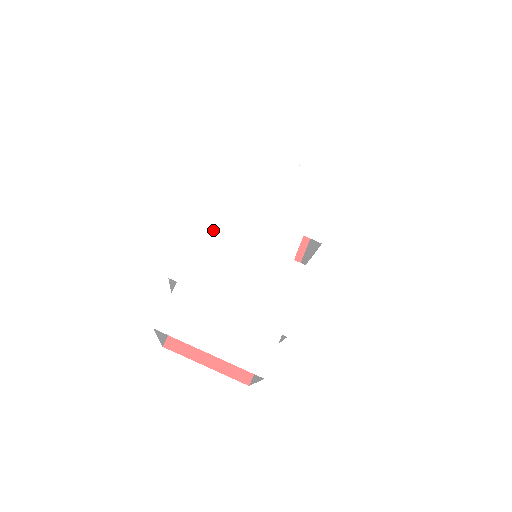
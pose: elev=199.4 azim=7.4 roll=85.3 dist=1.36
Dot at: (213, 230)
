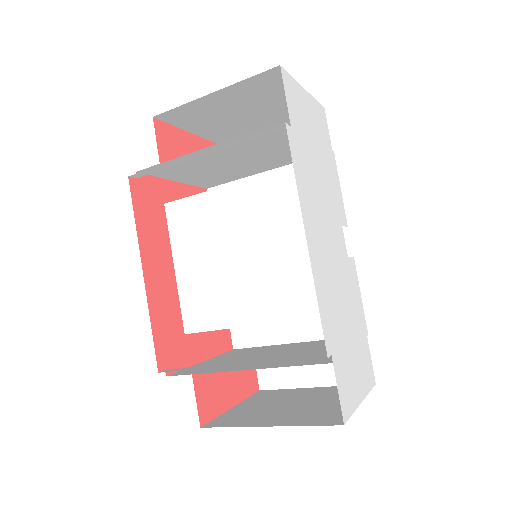
Dot at: (320, 266)
